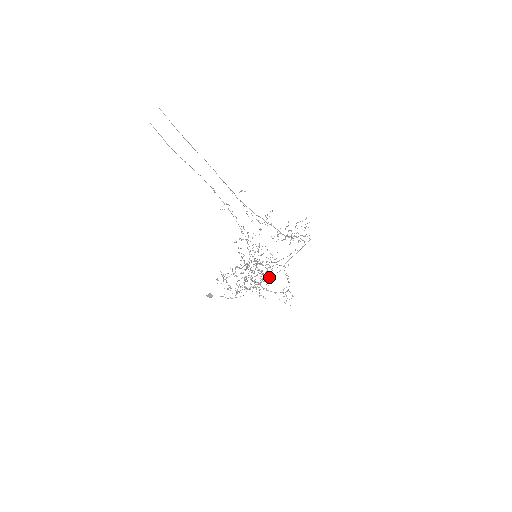
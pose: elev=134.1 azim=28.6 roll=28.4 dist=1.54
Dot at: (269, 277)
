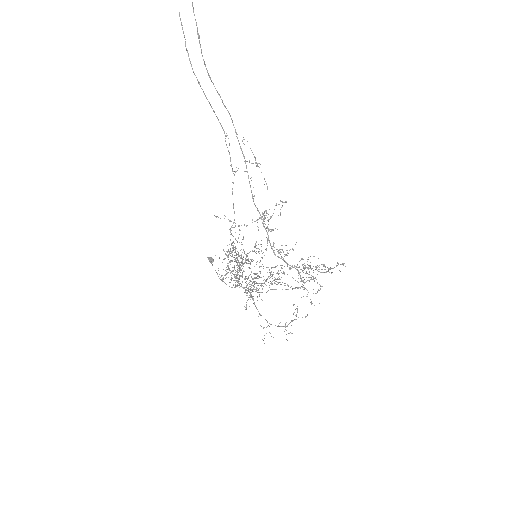
Dot at: occluded
